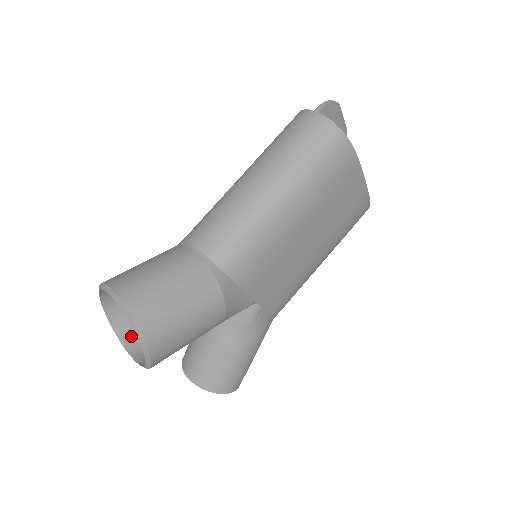
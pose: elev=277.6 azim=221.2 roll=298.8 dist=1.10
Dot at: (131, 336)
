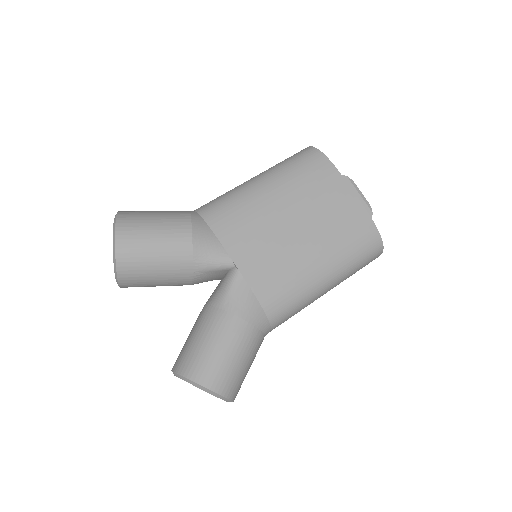
Dot at: occluded
